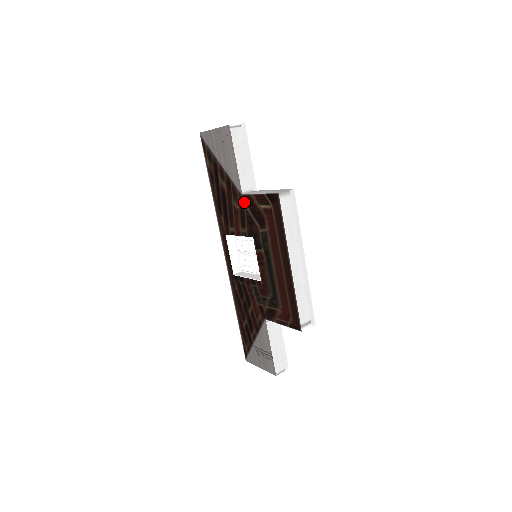
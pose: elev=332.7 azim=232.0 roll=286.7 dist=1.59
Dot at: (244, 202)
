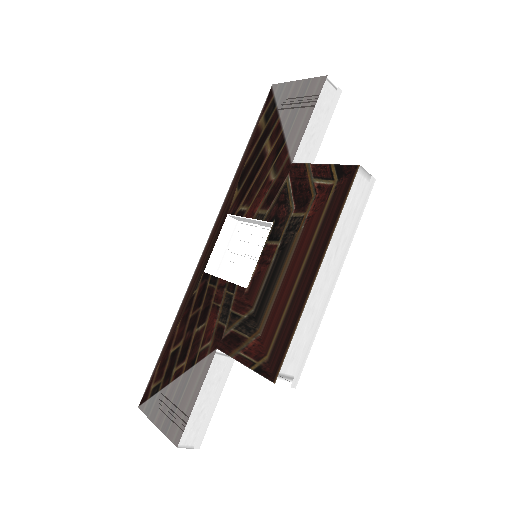
Dot at: (289, 173)
